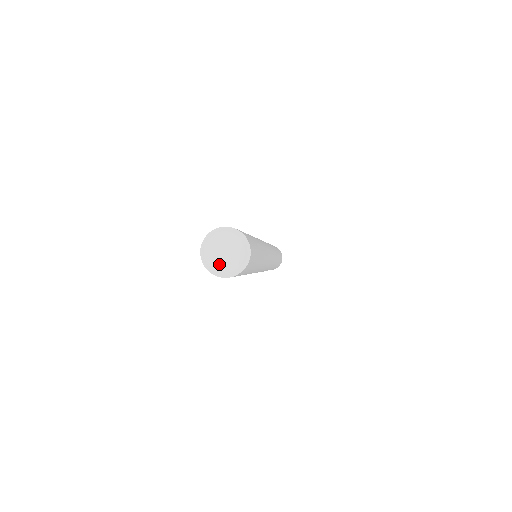
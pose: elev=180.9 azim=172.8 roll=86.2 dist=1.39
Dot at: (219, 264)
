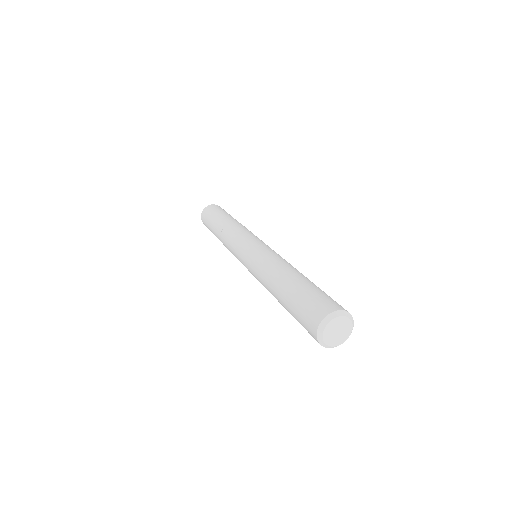
Dot at: (339, 340)
